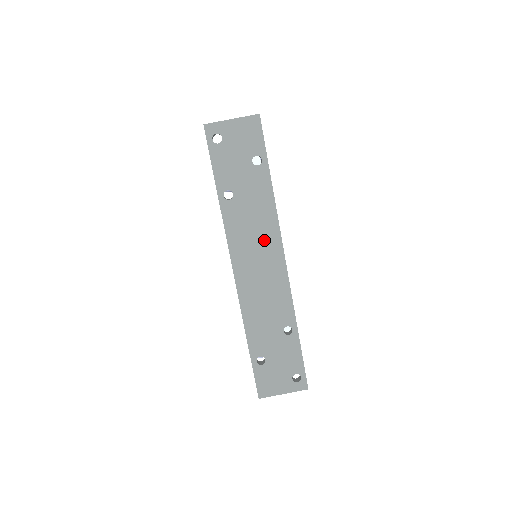
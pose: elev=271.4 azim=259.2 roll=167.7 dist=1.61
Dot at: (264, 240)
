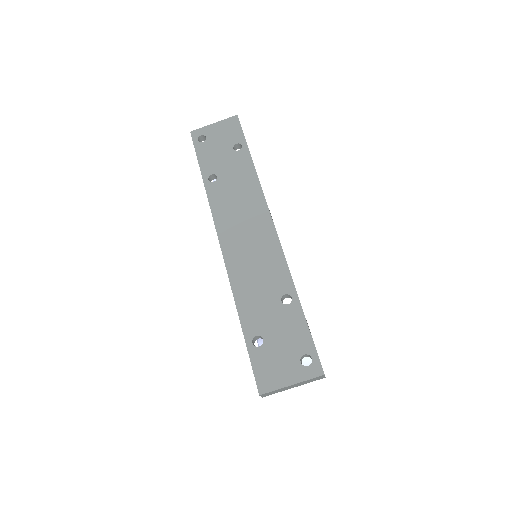
Dot at: (250, 210)
